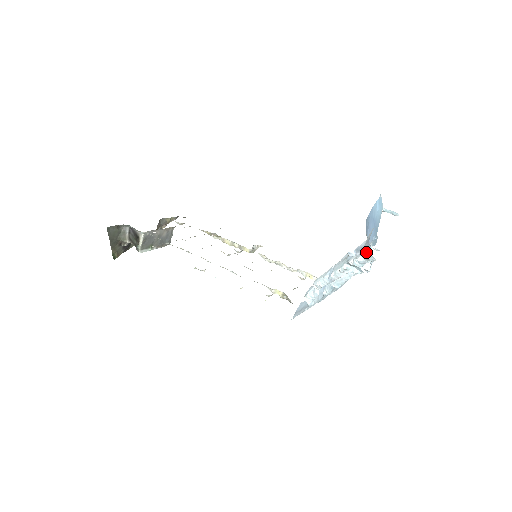
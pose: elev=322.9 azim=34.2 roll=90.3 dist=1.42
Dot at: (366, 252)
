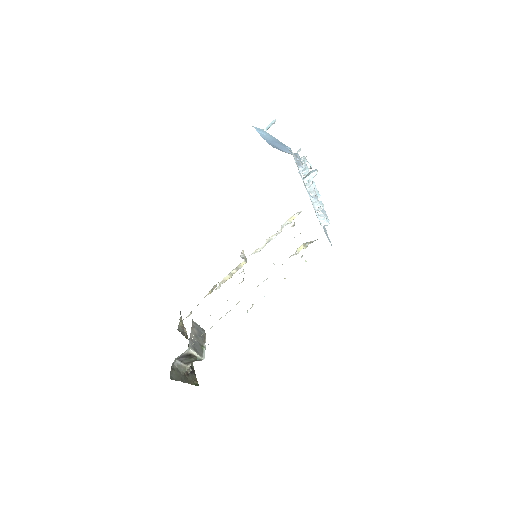
Dot at: (295, 161)
